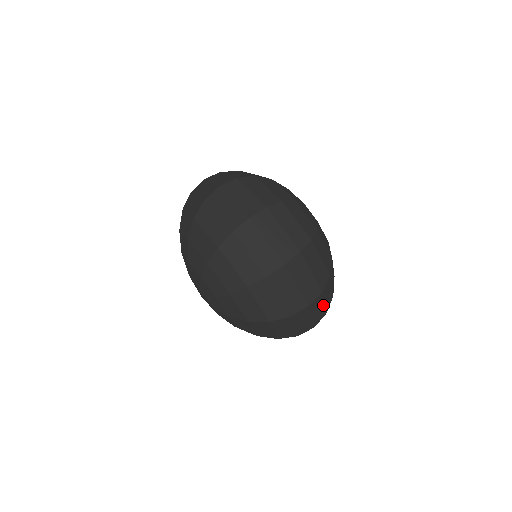
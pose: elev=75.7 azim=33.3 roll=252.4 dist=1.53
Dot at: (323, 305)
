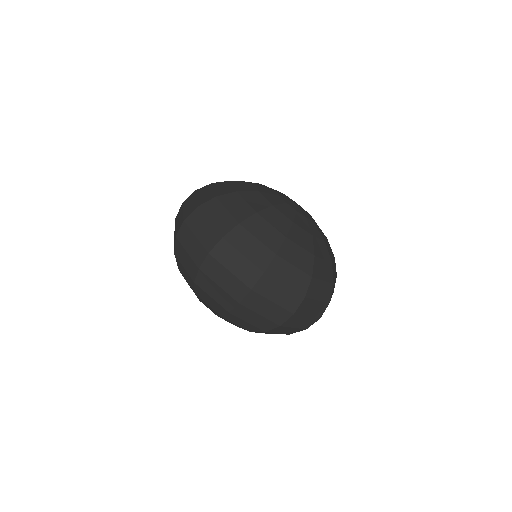
Dot at: occluded
